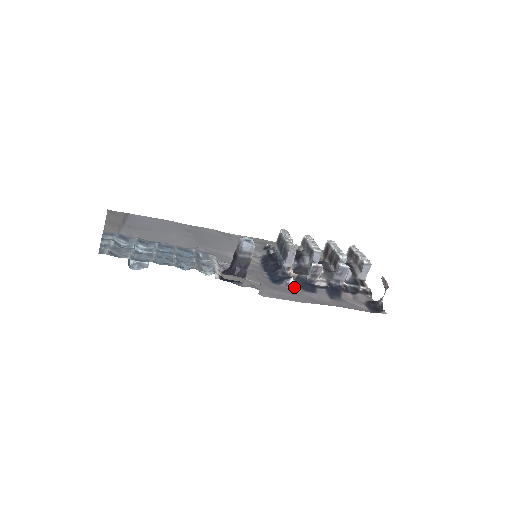
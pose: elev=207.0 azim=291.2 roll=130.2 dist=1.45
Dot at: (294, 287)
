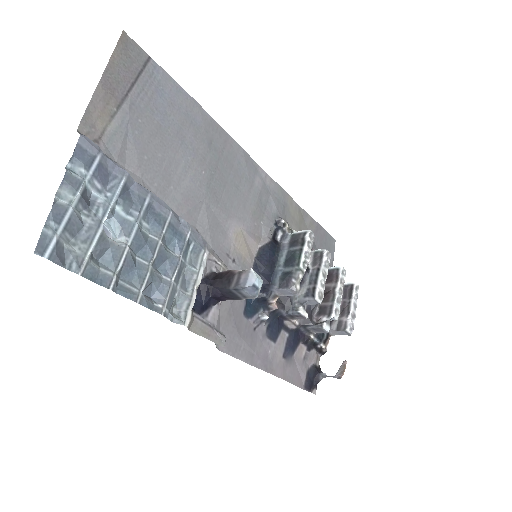
Dot at: (261, 326)
